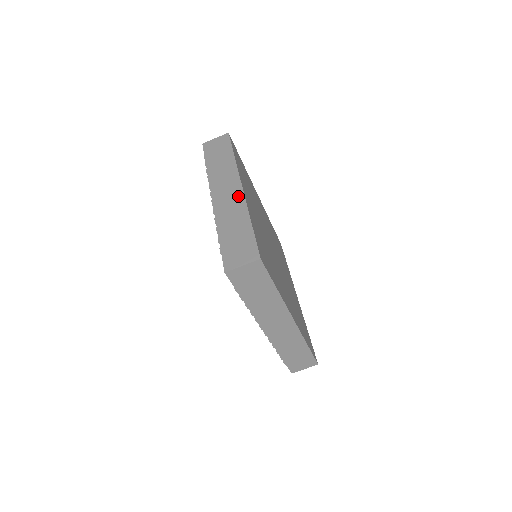
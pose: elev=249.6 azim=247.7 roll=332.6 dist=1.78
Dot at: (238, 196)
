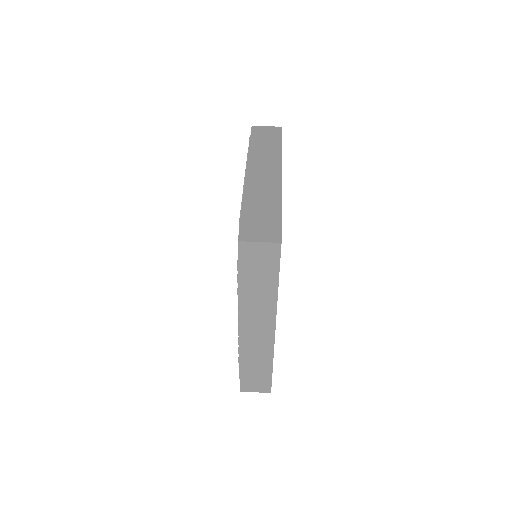
Dot at: (275, 181)
